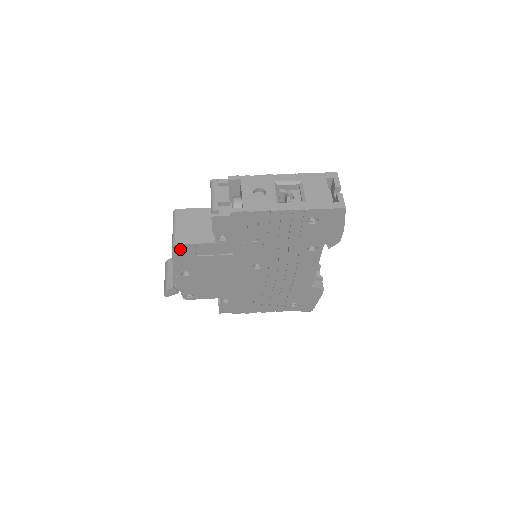
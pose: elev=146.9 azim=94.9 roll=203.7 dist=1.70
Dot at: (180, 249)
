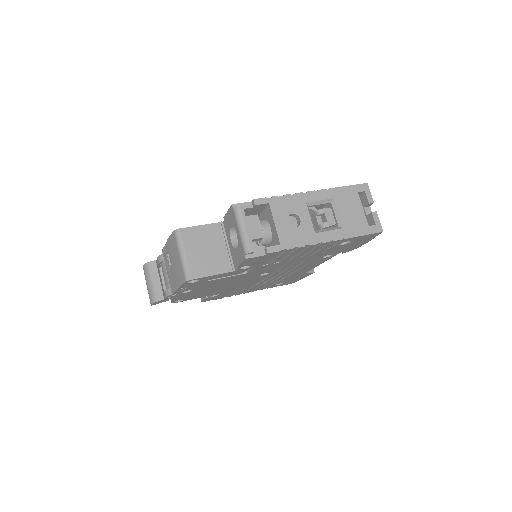
Dot at: occluded
